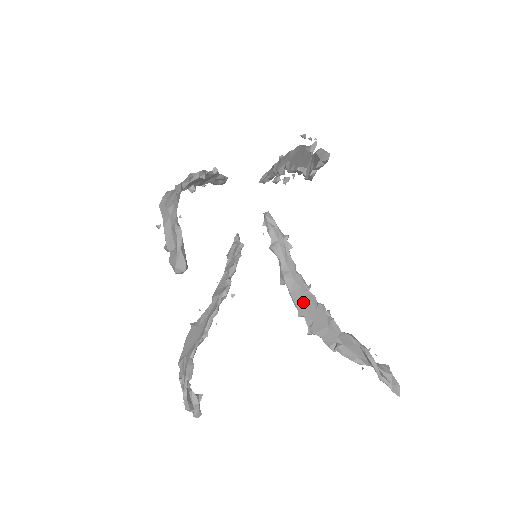
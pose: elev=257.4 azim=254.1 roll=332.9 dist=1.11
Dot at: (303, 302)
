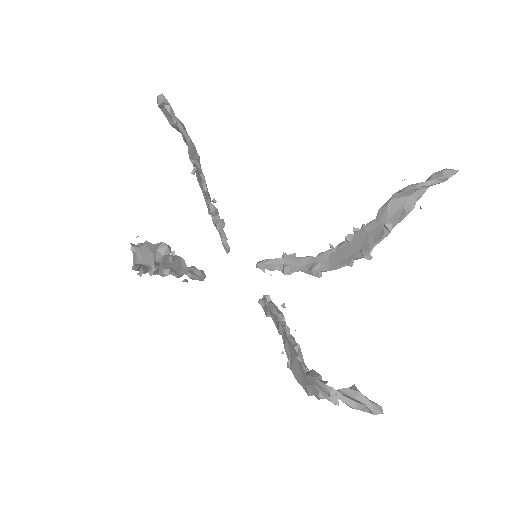
Dot at: (341, 257)
